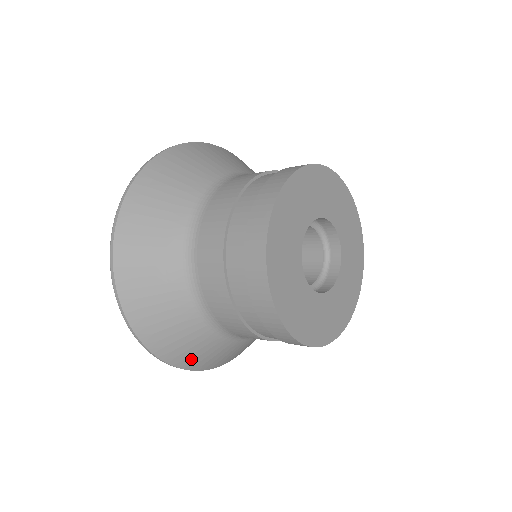
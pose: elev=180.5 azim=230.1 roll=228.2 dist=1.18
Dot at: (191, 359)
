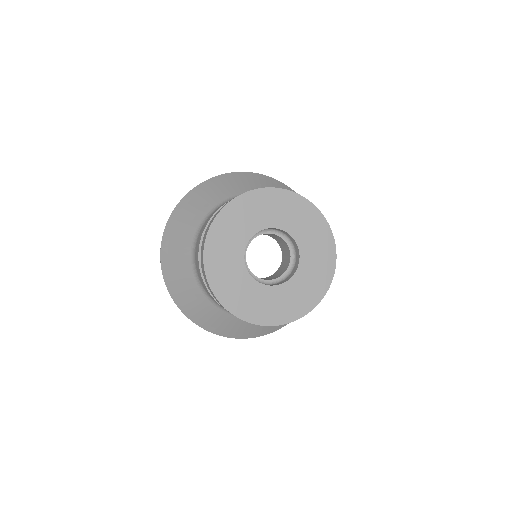
Dot at: (199, 317)
